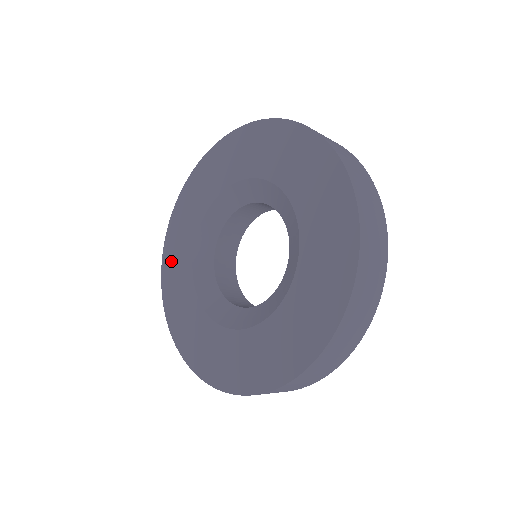
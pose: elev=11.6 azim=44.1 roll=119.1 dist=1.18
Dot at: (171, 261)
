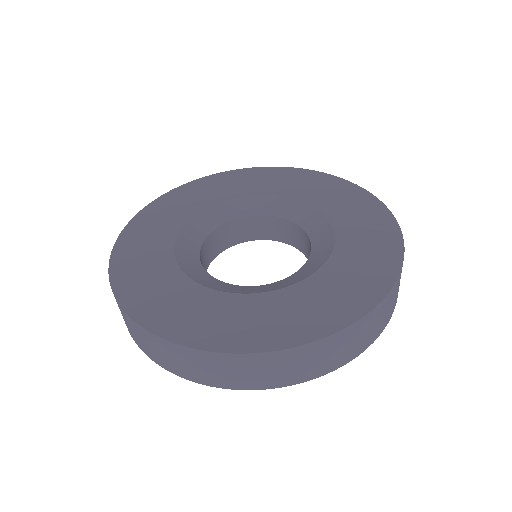
Dot at: (179, 197)
